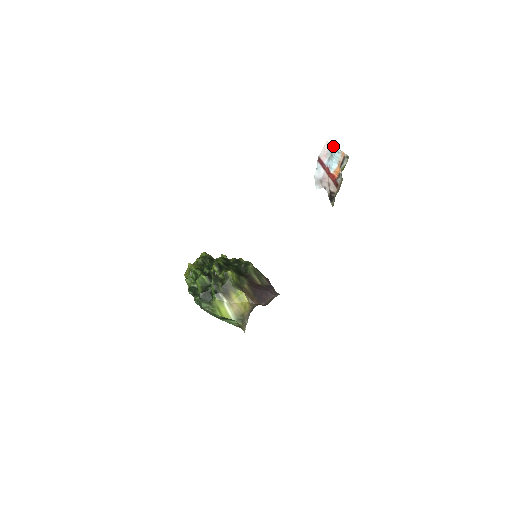
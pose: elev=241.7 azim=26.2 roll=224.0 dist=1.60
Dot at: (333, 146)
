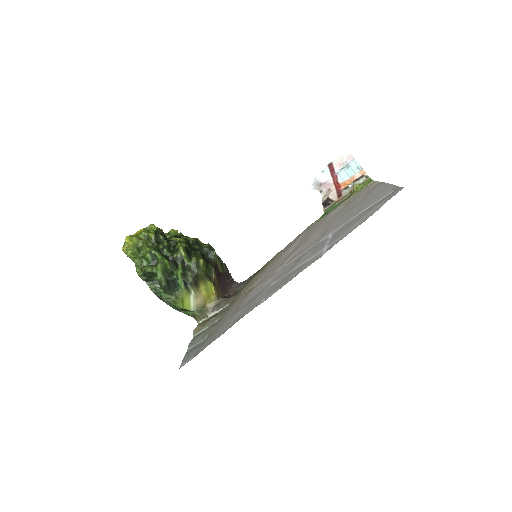
Dot at: (354, 160)
